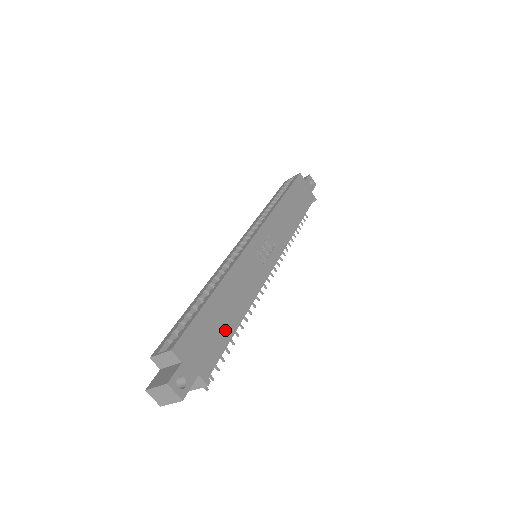
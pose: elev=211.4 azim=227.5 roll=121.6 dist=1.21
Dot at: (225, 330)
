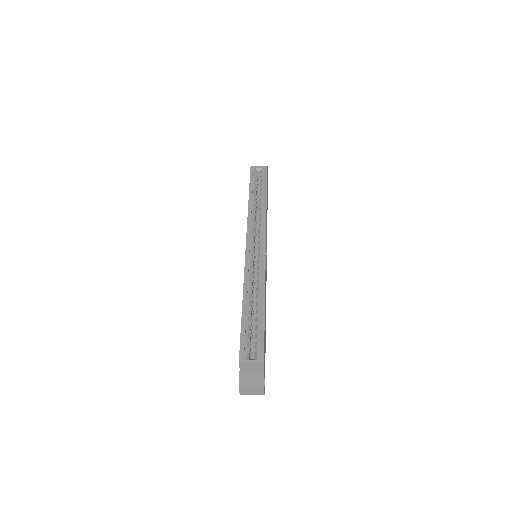
Dot at: (265, 333)
